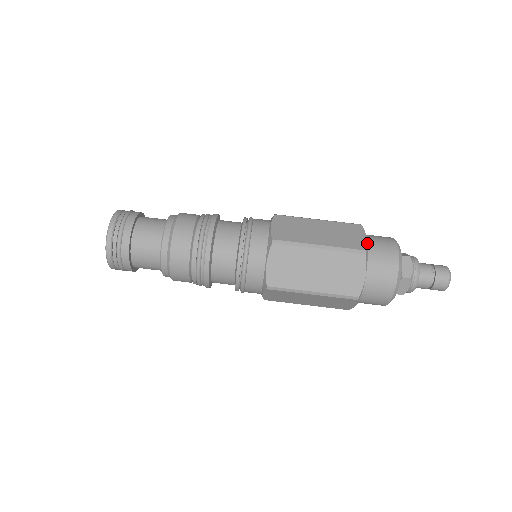
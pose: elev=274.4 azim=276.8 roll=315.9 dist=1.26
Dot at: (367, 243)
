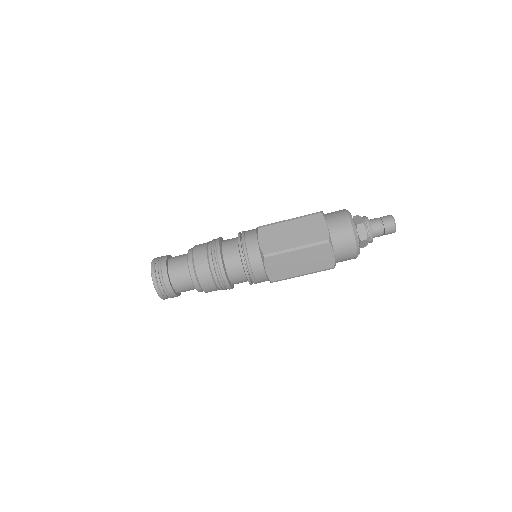
Dot at: (329, 231)
